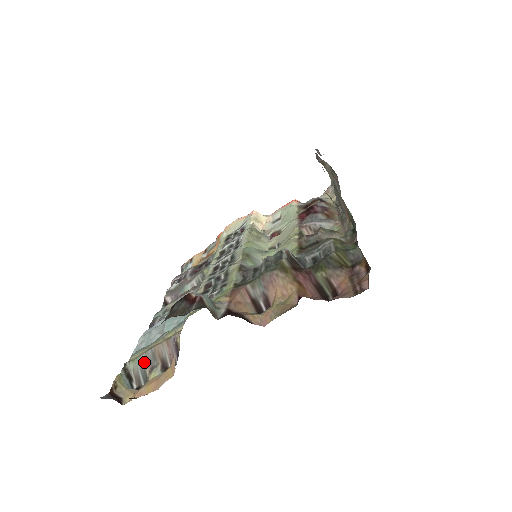
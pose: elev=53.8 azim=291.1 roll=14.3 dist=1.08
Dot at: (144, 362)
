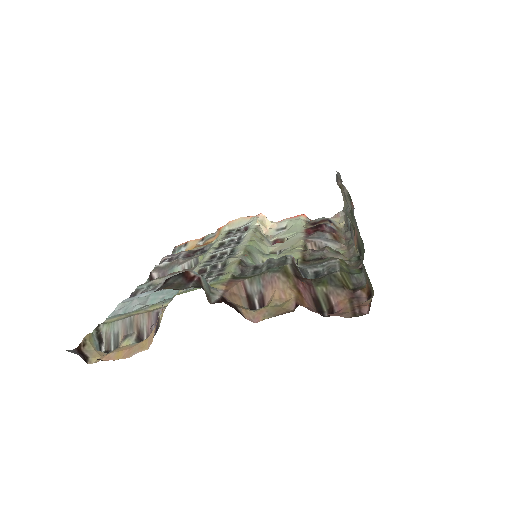
Dot at: (119, 328)
